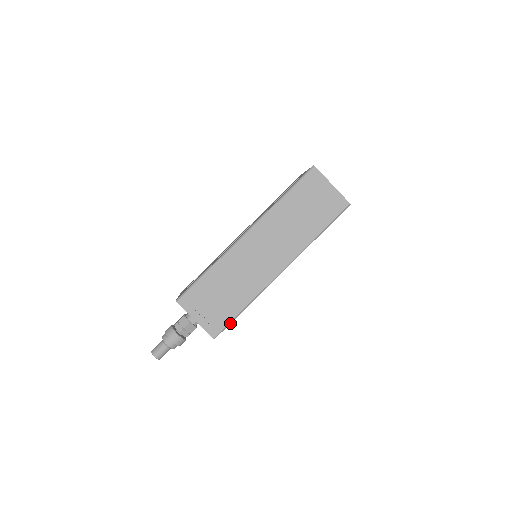
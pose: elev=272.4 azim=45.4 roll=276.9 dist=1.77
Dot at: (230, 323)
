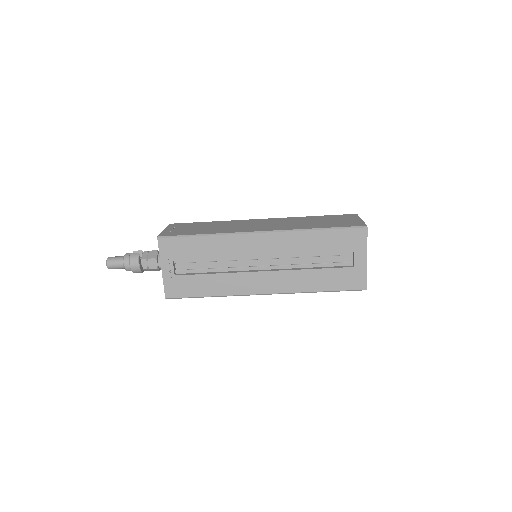
Dot at: occluded
